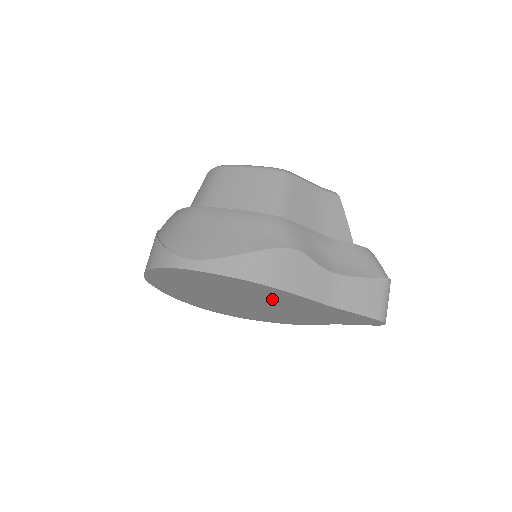
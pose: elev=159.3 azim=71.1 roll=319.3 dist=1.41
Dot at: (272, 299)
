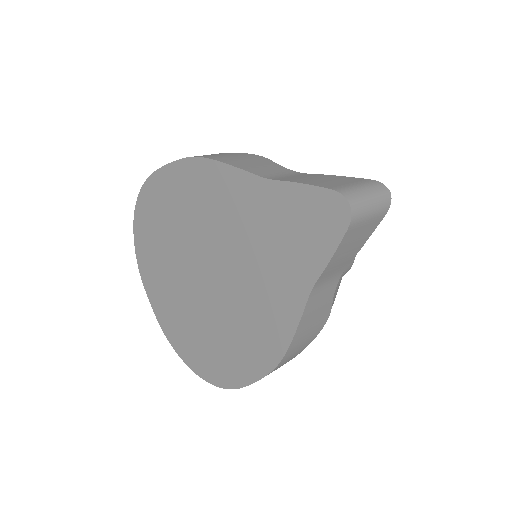
Dot at: (220, 220)
